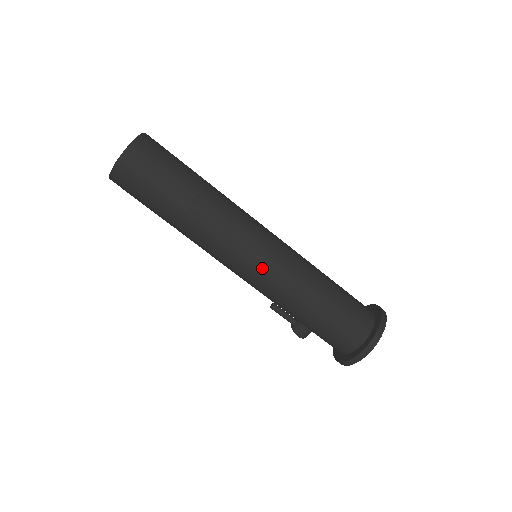
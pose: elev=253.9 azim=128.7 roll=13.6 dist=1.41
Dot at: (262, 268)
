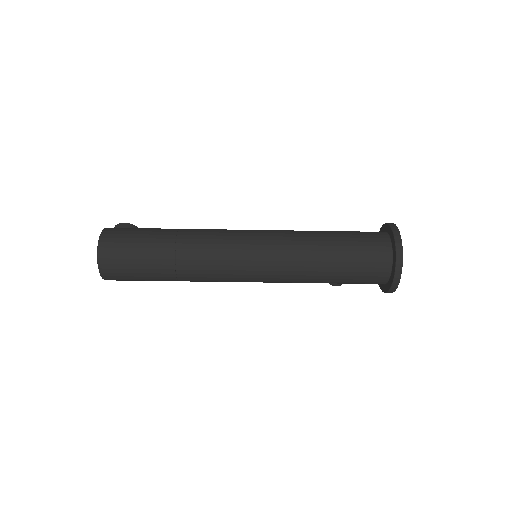
Dot at: (263, 274)
